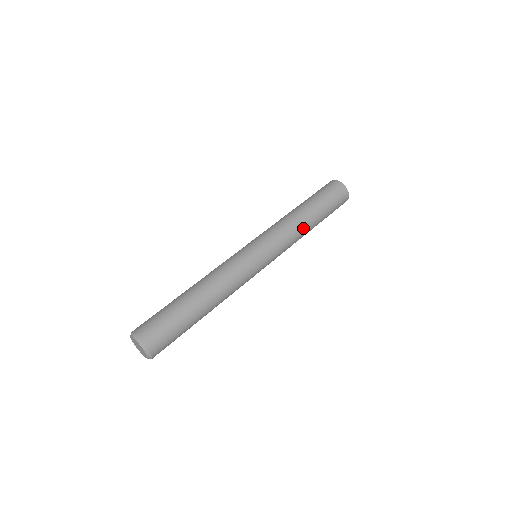
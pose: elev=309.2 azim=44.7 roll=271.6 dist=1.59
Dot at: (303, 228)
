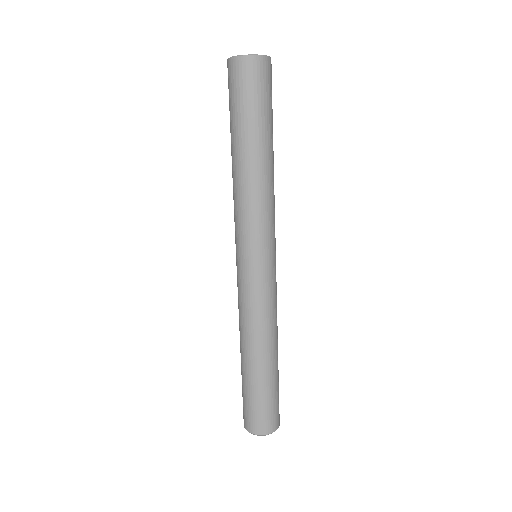
Dot at: occluded
